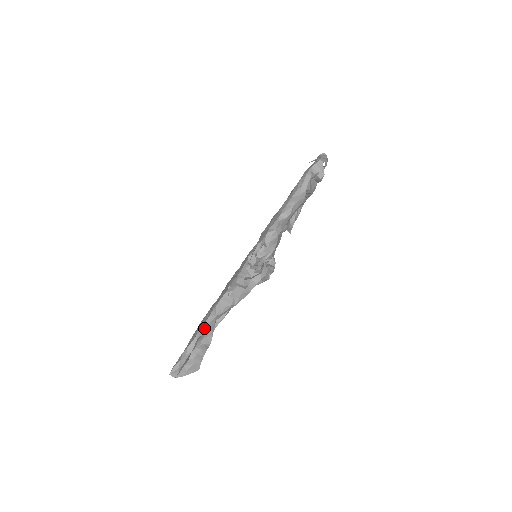
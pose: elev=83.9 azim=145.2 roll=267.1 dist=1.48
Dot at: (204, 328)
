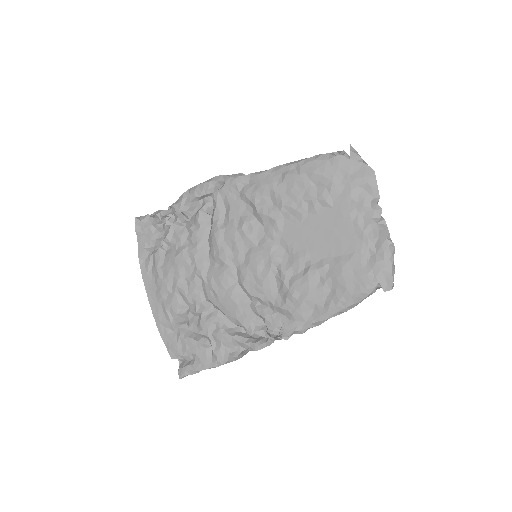
Dot at: (221, 364)
